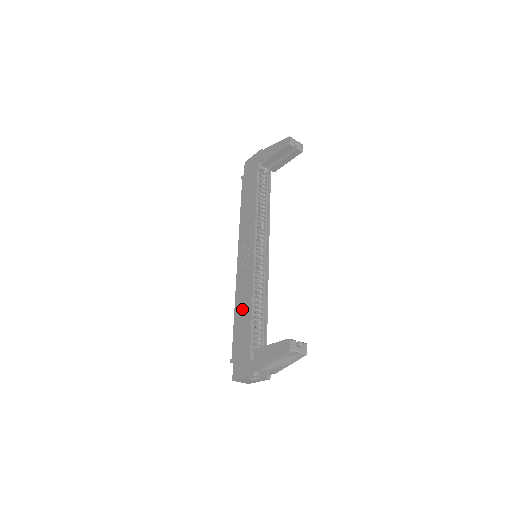
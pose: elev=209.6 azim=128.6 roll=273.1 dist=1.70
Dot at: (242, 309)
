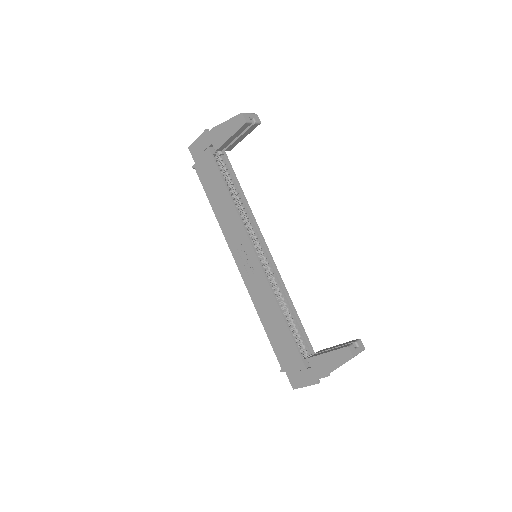
Dot at: (271, 319)
